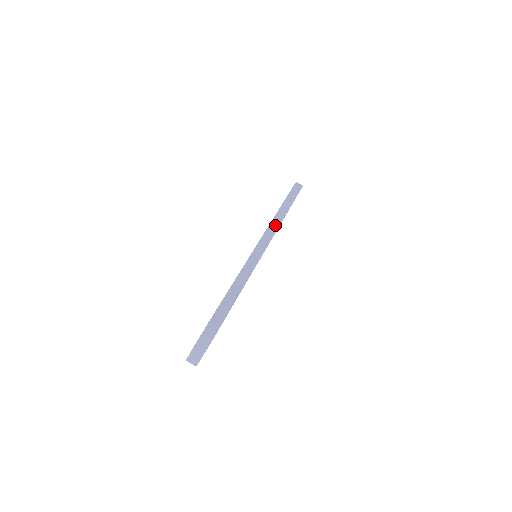
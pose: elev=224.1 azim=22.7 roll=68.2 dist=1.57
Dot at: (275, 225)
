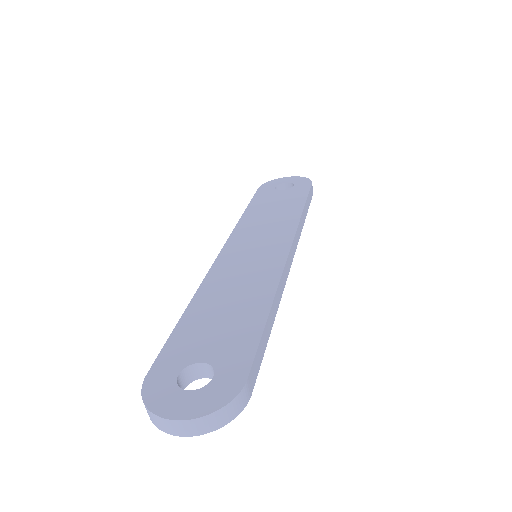
Dot at: (298, 235)
